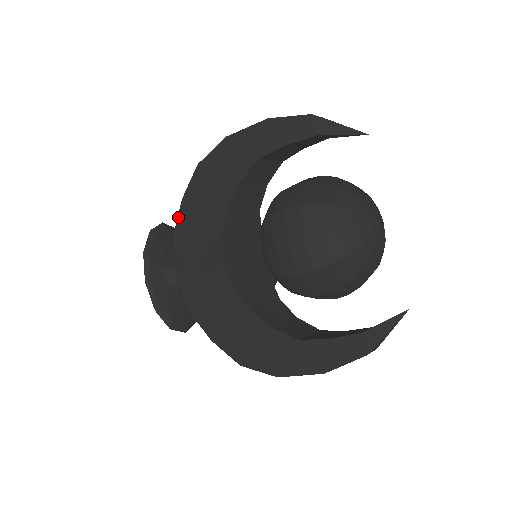
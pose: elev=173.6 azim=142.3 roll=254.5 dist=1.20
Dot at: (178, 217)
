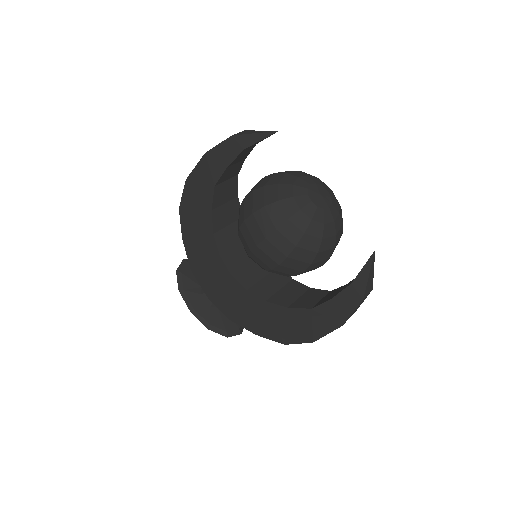
Dot at: (187, 254)
